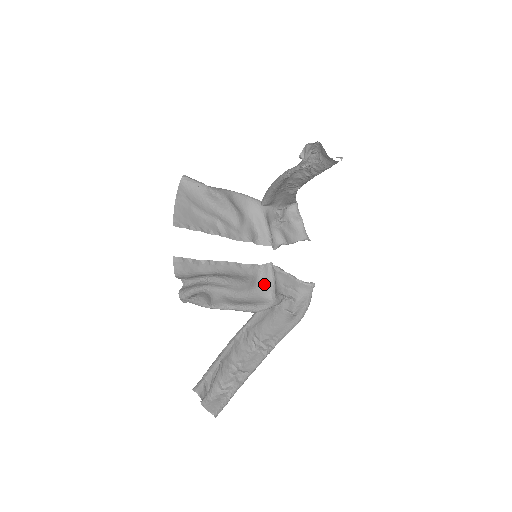
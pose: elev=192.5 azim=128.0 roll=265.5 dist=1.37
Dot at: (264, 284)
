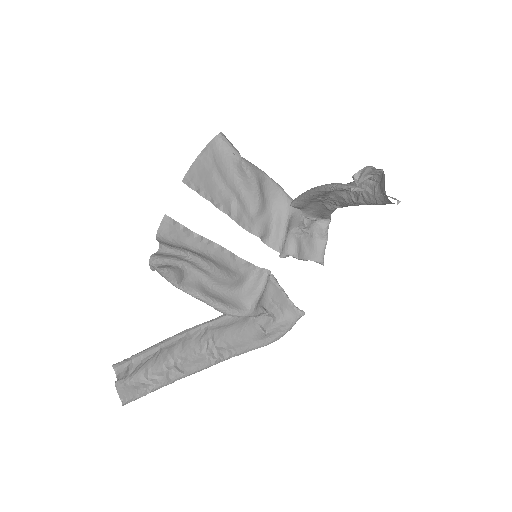
Dot at: (250, 289)
